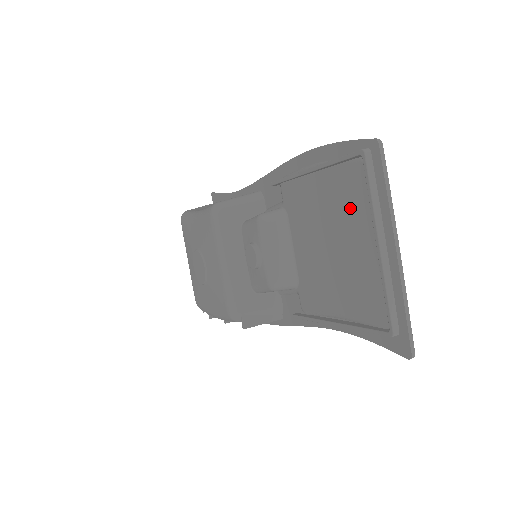
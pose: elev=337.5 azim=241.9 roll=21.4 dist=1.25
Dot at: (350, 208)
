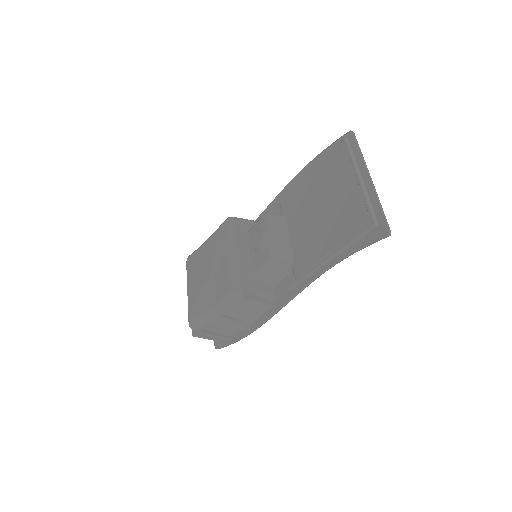
Dot at: (335, 176)
